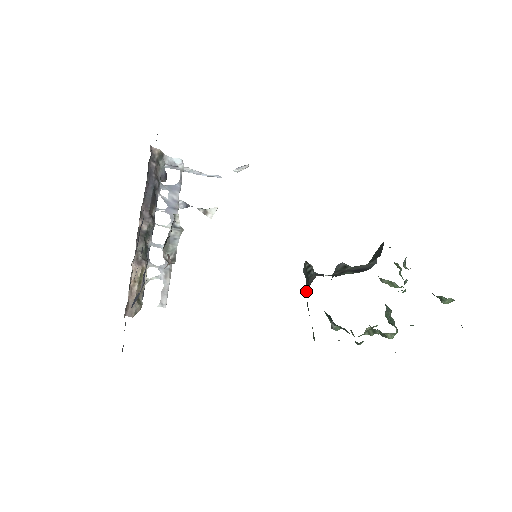
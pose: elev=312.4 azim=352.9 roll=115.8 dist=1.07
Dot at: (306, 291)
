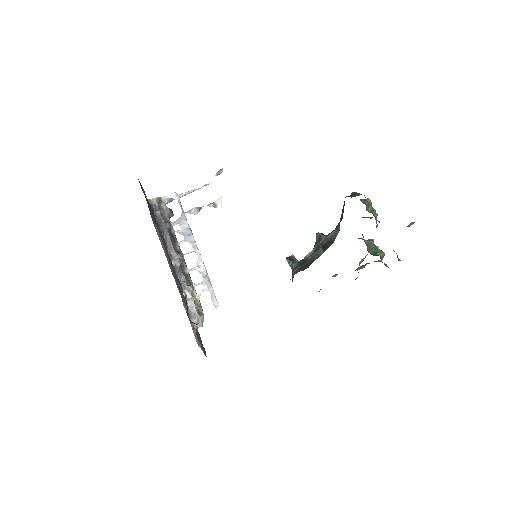
Dot at: occluded
